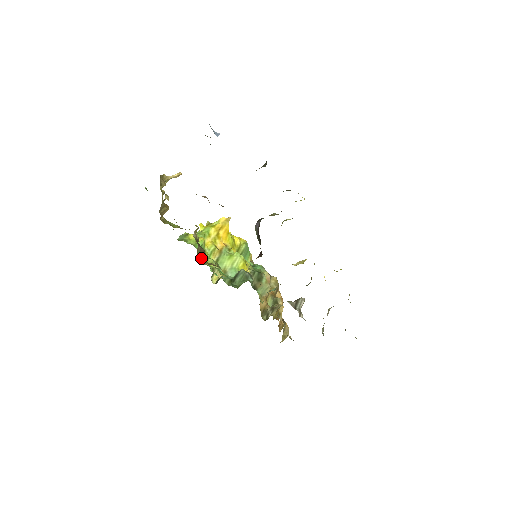
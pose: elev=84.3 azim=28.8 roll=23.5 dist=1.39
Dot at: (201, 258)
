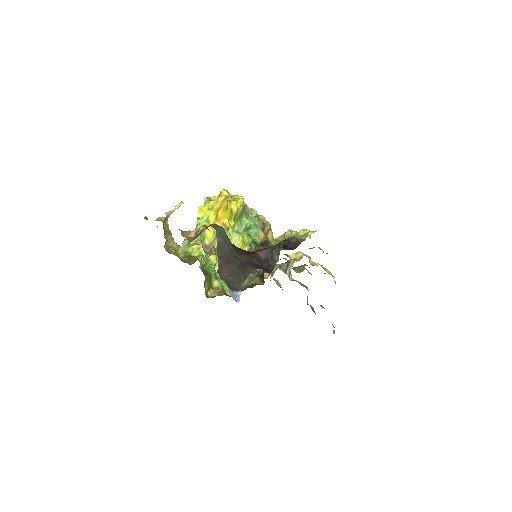
Dot at: (208, 288)
